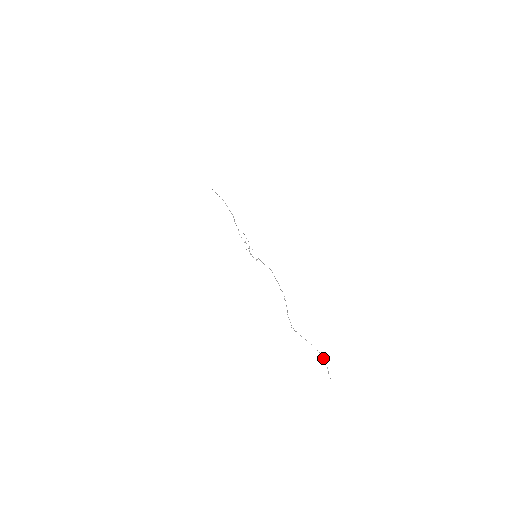
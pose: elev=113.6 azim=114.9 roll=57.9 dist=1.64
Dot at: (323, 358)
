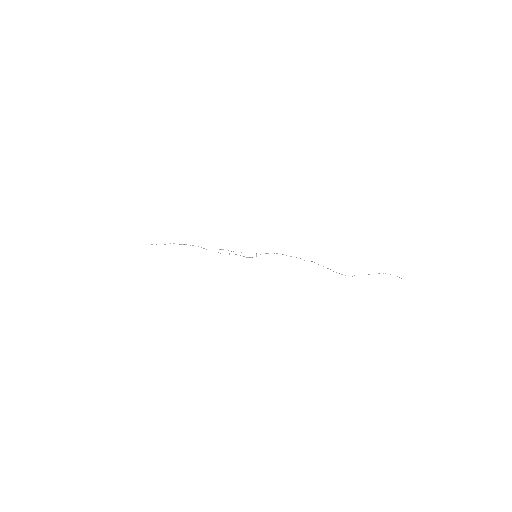
Dot at: occluded
